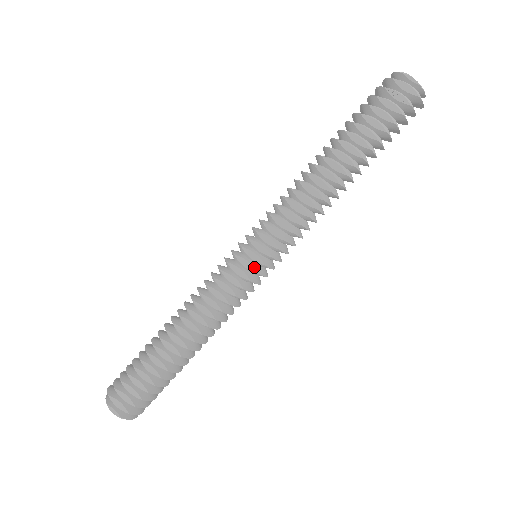
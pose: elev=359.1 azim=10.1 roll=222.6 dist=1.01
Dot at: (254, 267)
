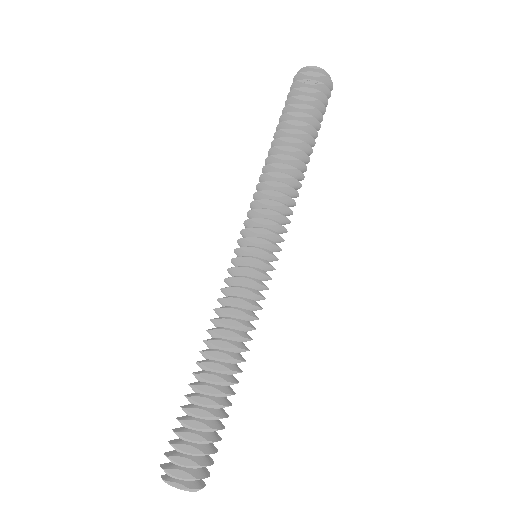
Dot at: (259, 260)
